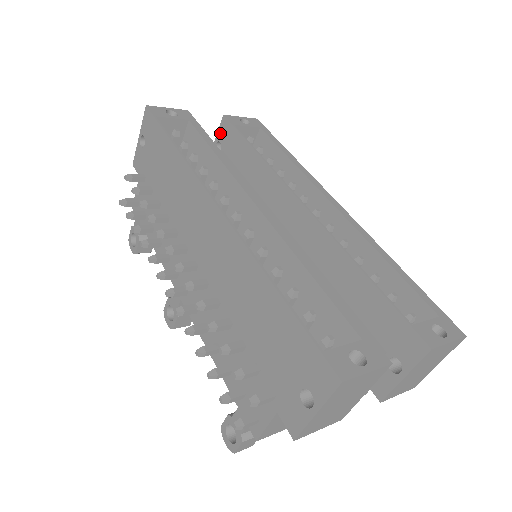
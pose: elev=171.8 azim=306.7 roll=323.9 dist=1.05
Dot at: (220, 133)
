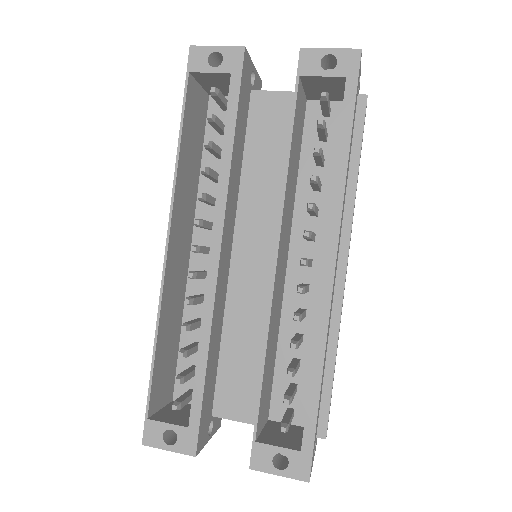
Dot at: occluded
